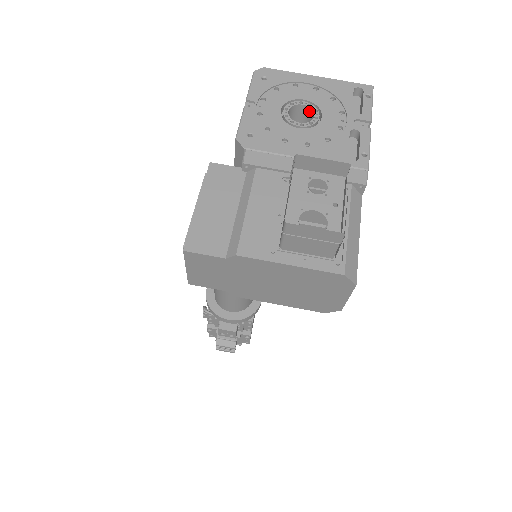
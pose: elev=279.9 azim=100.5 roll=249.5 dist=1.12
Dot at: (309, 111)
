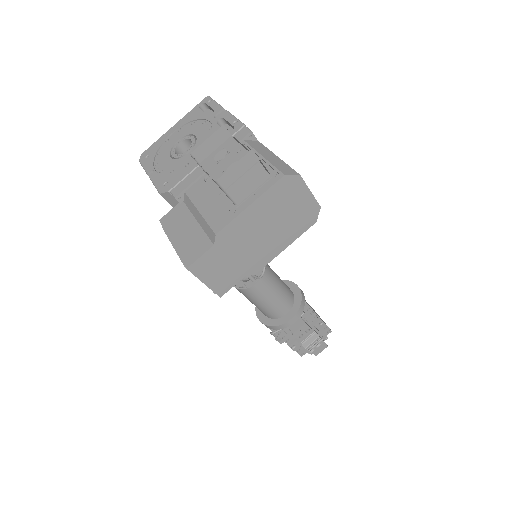
Dot at: (187, 142)
